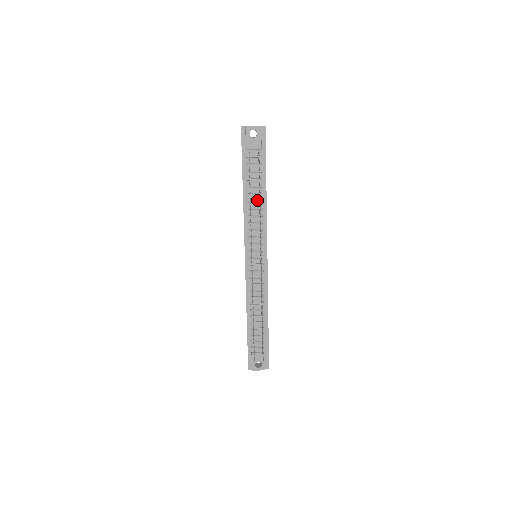
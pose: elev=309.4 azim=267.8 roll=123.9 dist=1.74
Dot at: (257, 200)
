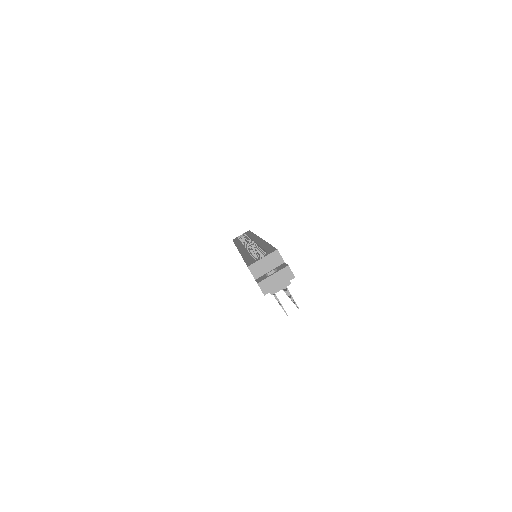
Dot at: occluded
